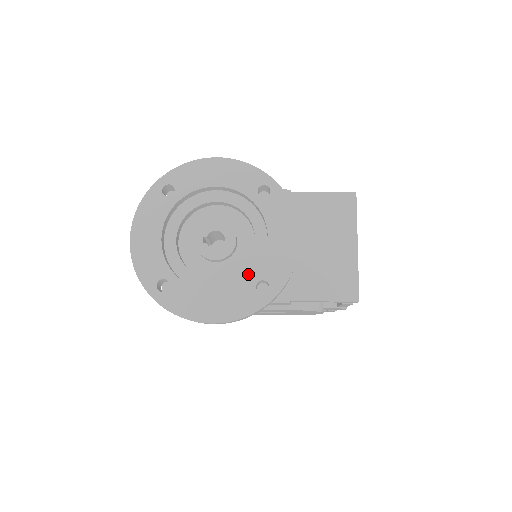
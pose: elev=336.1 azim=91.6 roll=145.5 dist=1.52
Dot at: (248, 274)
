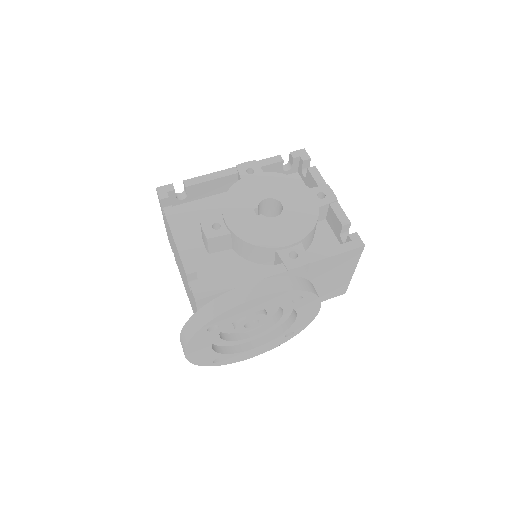
Dot at: (276, 327)
